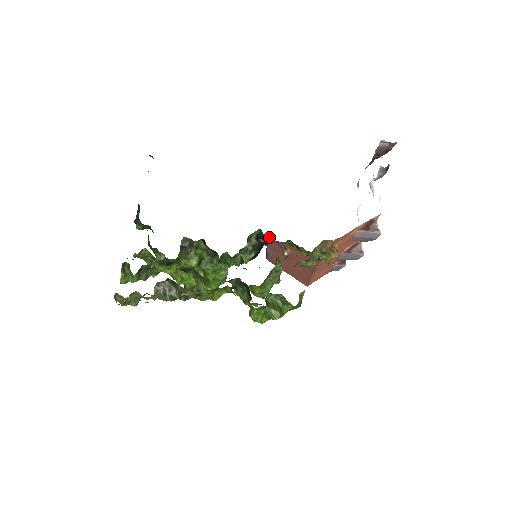
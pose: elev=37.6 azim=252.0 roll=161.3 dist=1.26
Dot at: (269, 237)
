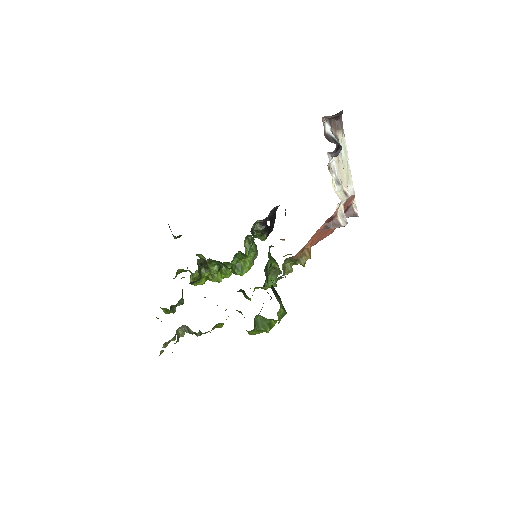
Dot at: occluded
